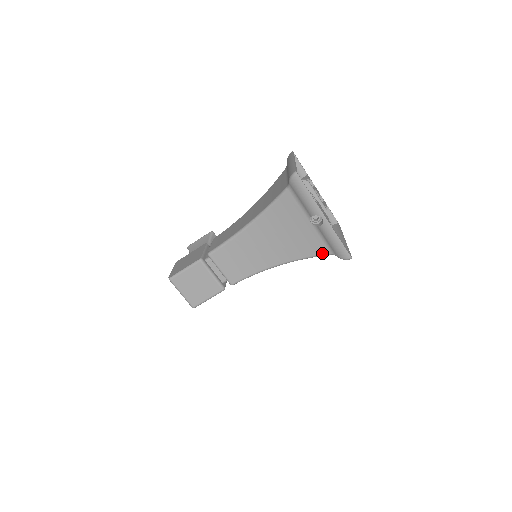
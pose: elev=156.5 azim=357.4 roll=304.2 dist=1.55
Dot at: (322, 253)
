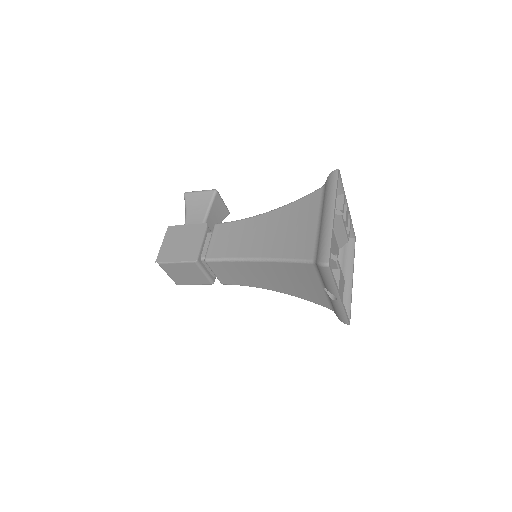
Dot at: (323, 305)
